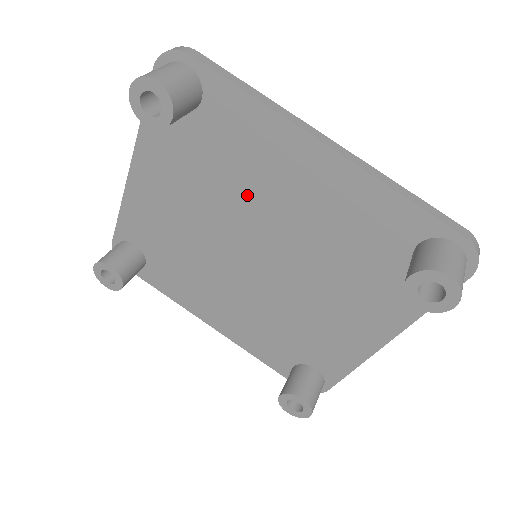
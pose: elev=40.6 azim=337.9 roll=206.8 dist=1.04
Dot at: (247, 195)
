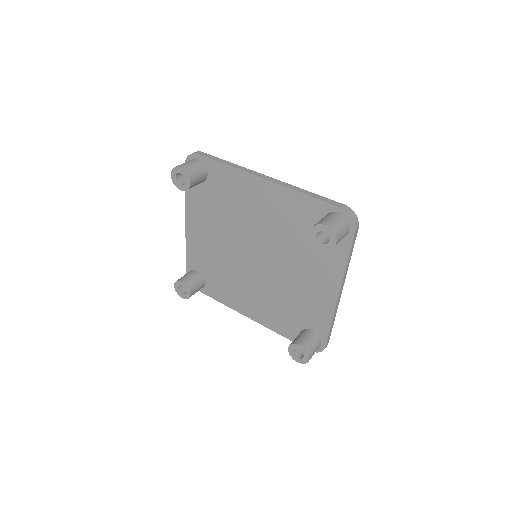
Dot at: (240, 219)
